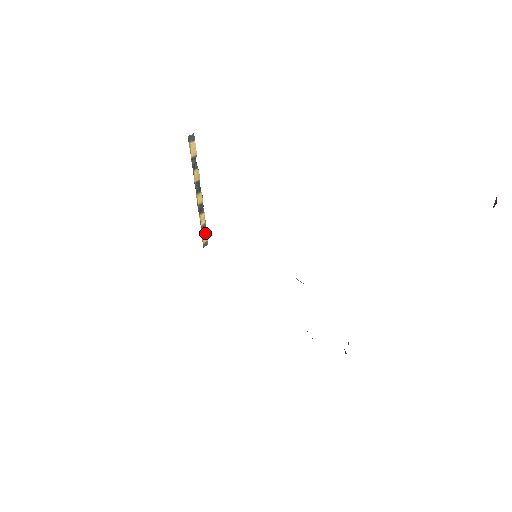
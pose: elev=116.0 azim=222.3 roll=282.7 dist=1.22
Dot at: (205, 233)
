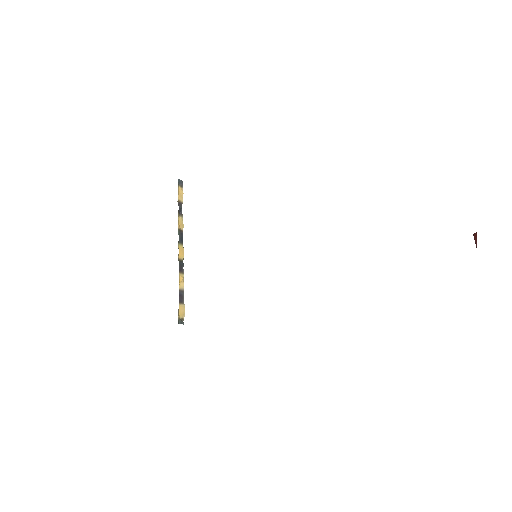
Dot at: (182, 304)
